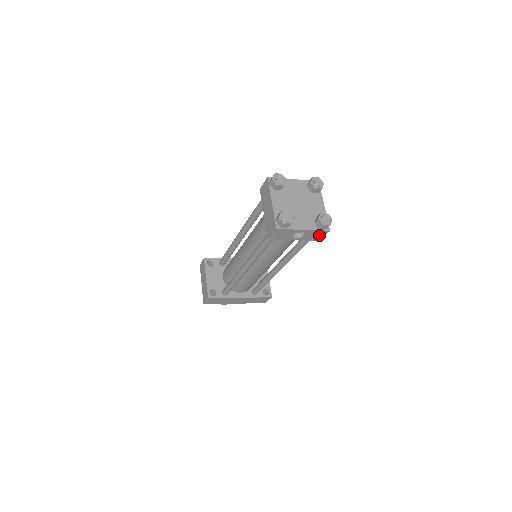
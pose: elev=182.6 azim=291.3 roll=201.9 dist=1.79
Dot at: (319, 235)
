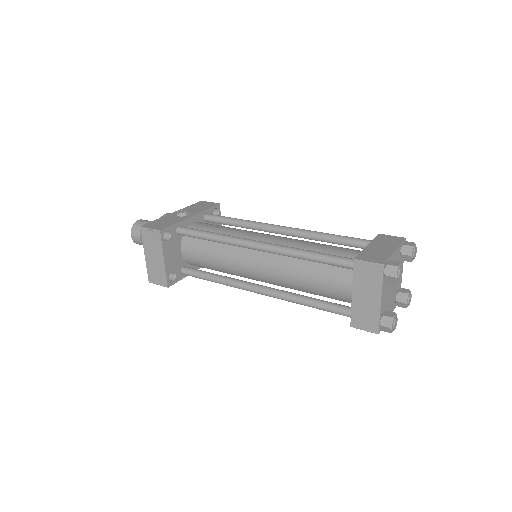
Dot at: occluded
